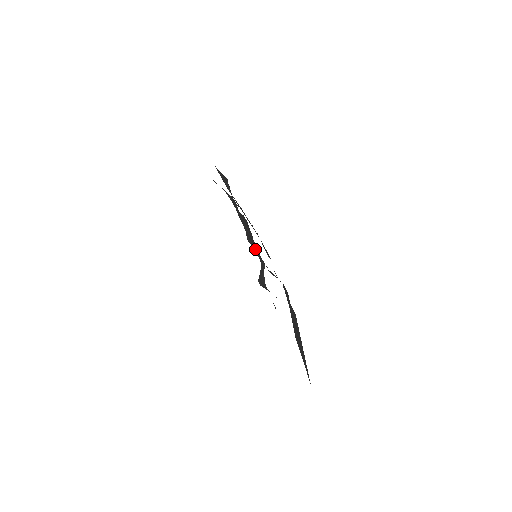
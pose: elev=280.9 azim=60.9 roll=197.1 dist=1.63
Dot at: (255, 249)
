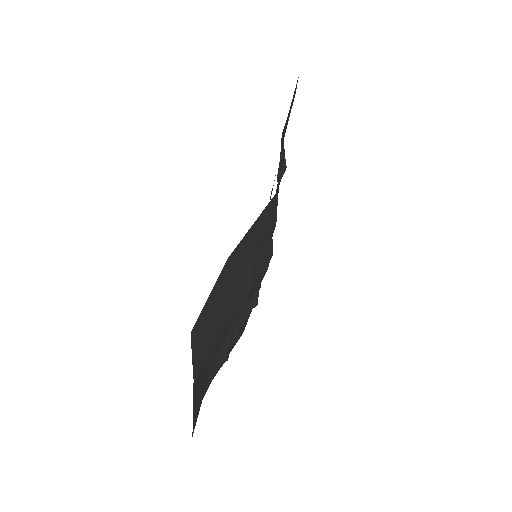
Dot at: occluded
